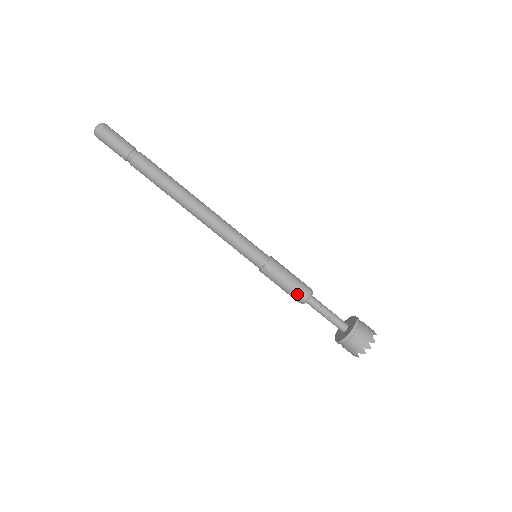
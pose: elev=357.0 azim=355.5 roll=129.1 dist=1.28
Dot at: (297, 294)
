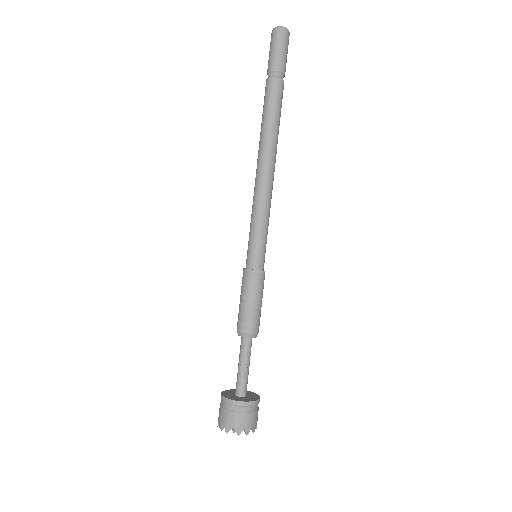
Dot at: (251, 322)
